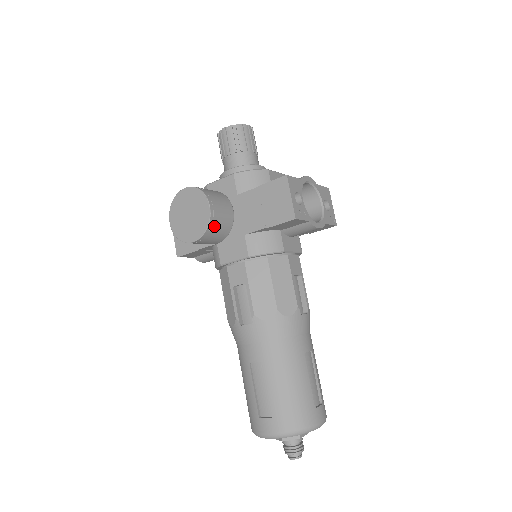
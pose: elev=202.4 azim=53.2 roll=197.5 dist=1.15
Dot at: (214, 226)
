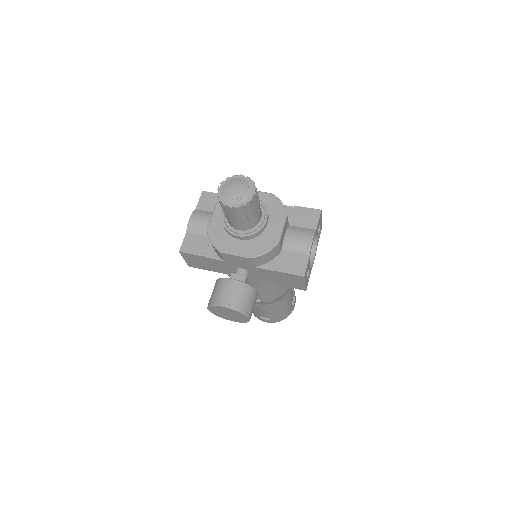
Dot at: occluded
